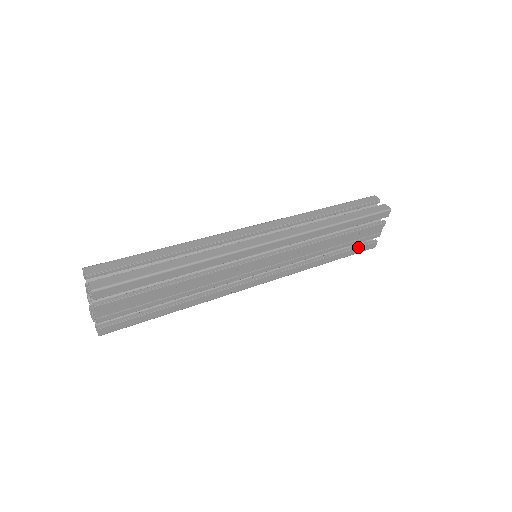
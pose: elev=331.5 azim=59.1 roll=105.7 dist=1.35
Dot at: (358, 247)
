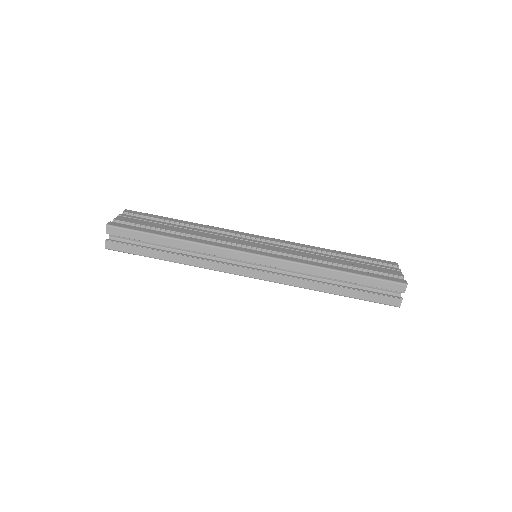
Dot at: occluded
